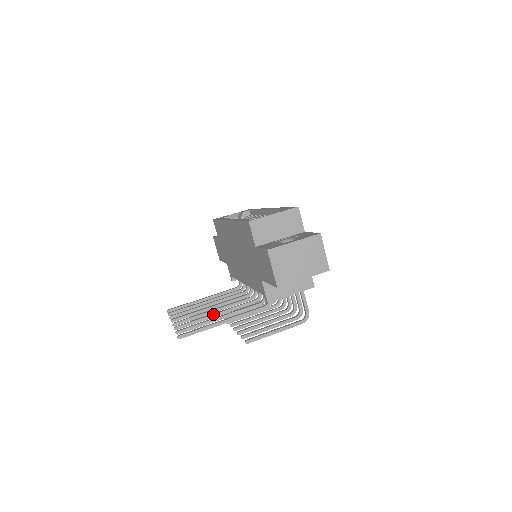
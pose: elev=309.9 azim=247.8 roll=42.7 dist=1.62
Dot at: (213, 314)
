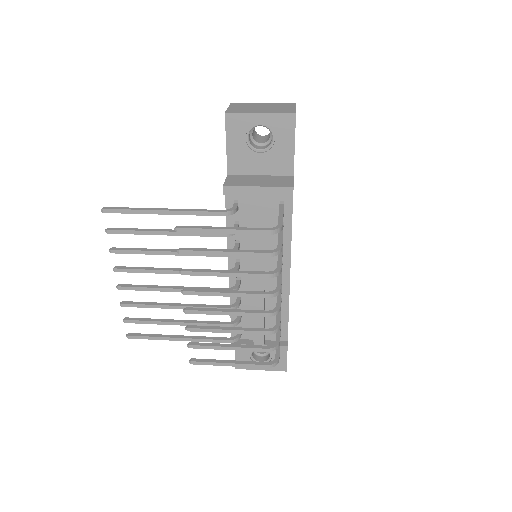
Dot at: (164, 249)
